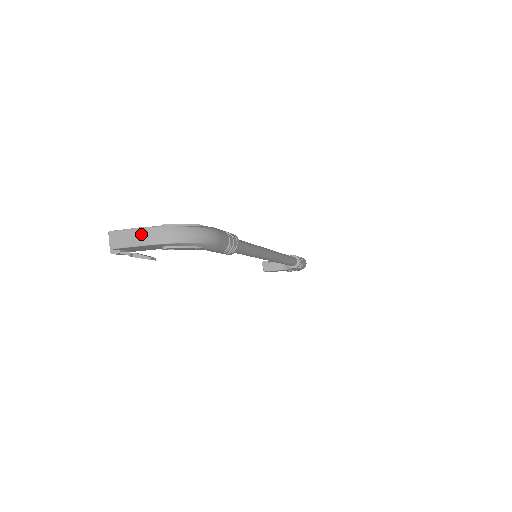
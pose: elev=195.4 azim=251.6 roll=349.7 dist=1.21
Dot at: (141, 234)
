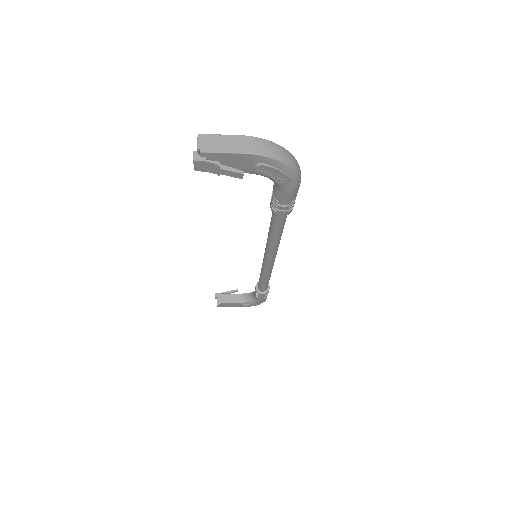
Dot at: (241, 141)
